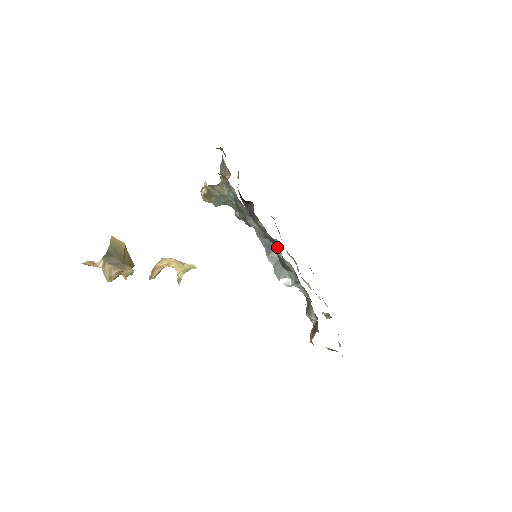
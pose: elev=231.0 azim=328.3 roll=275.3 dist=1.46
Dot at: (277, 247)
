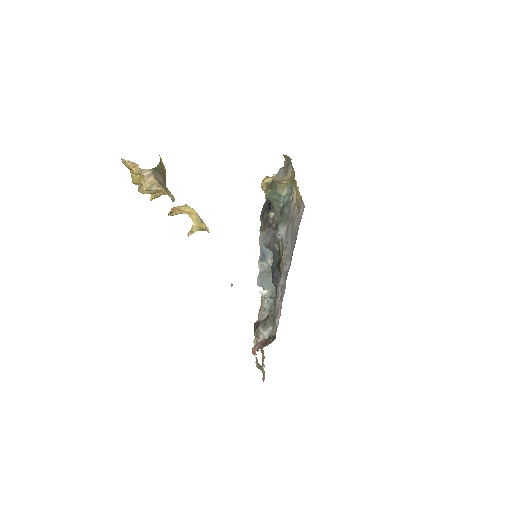
Dot at: (277, 260)
